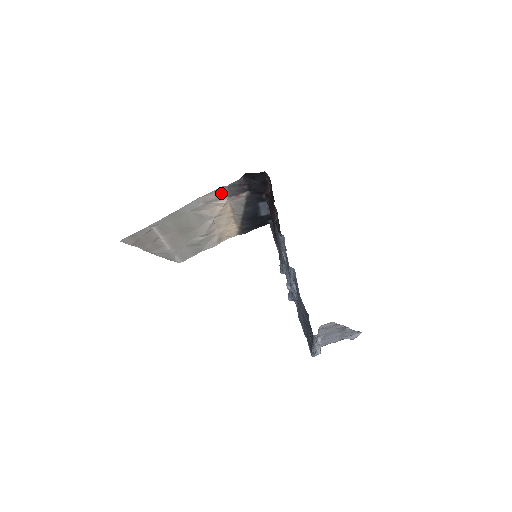
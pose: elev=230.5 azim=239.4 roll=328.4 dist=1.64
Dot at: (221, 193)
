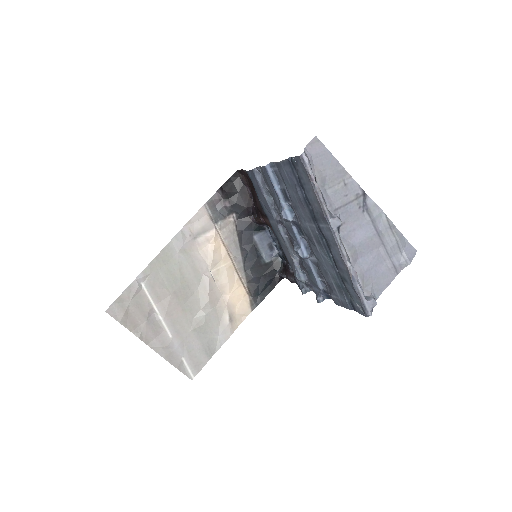
Dot at: (205, 219)
